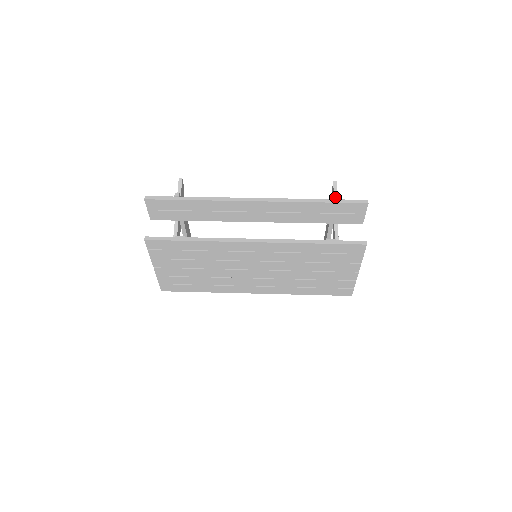
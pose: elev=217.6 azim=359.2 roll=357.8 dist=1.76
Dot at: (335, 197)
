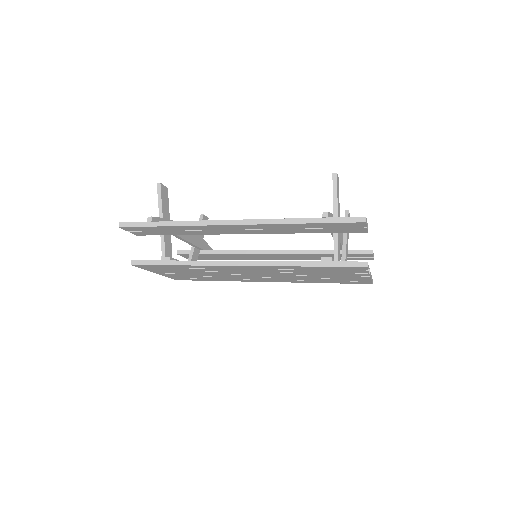
Dot at: (324, 214)
